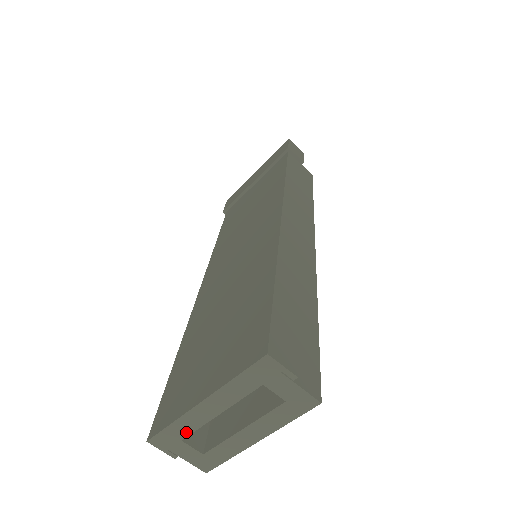
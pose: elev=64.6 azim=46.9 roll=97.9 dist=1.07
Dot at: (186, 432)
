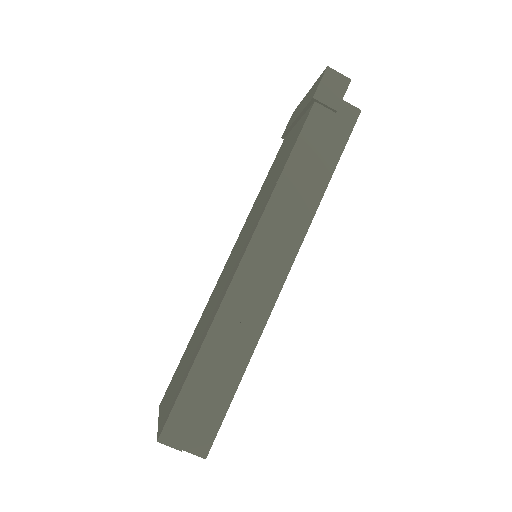
Dot at: occluded
